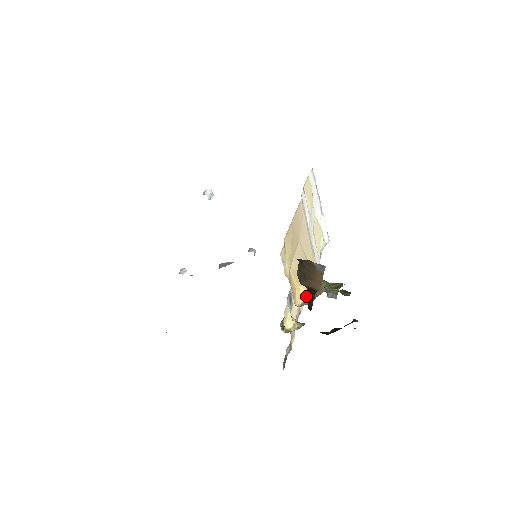
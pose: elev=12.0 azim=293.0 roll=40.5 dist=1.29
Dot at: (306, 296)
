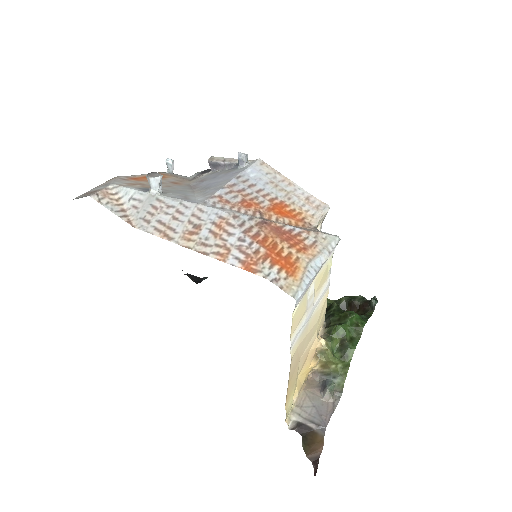
Dot at: (317, 366)
